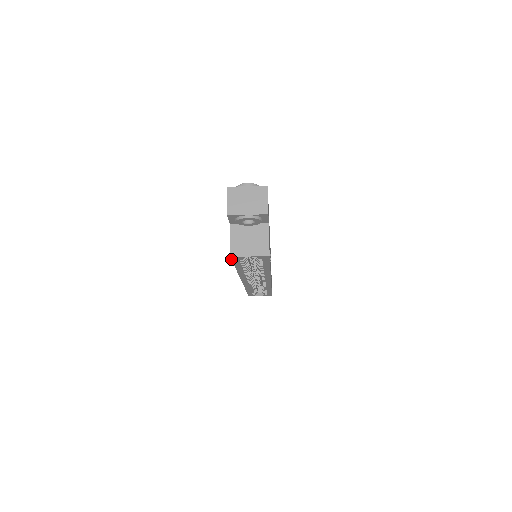
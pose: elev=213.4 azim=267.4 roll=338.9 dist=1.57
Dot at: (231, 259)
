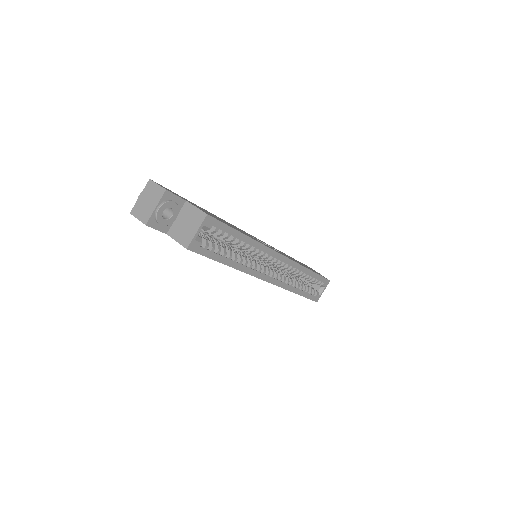
Dot at: occluded
